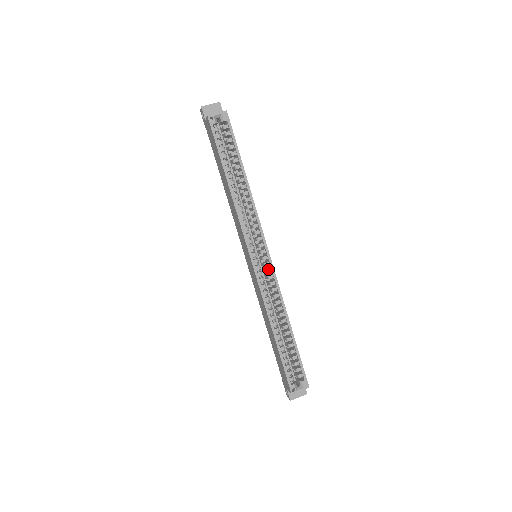
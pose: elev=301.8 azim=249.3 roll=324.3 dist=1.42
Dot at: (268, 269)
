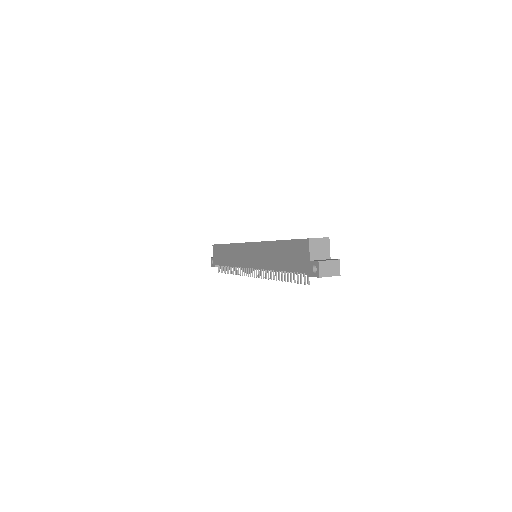
Dot at: occluded
